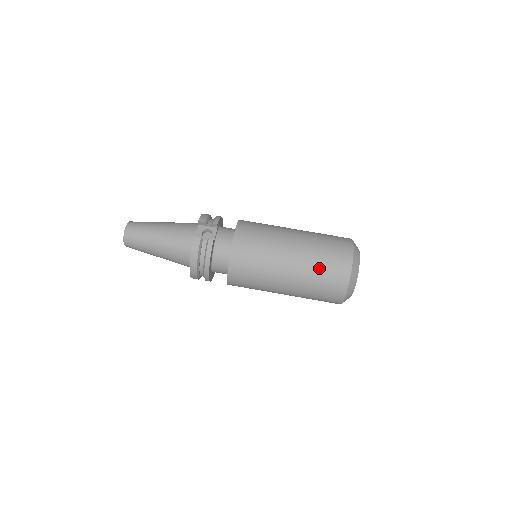
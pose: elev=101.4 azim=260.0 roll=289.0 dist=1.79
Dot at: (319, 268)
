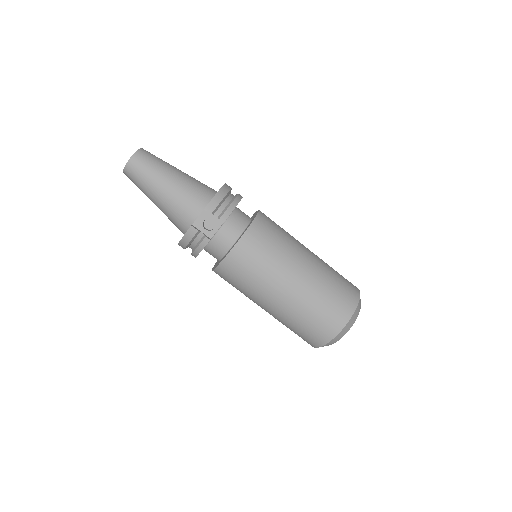
Dot at: (301, 322)
